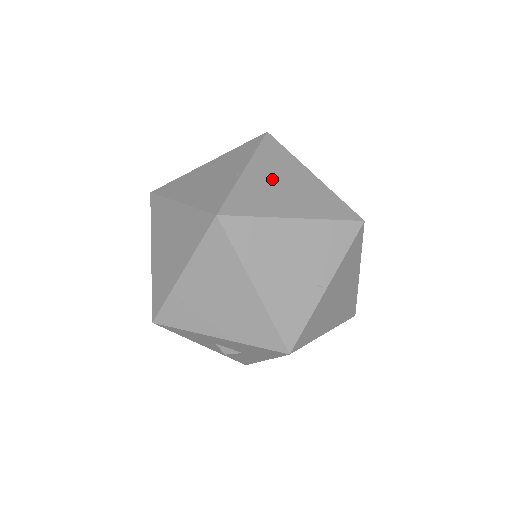
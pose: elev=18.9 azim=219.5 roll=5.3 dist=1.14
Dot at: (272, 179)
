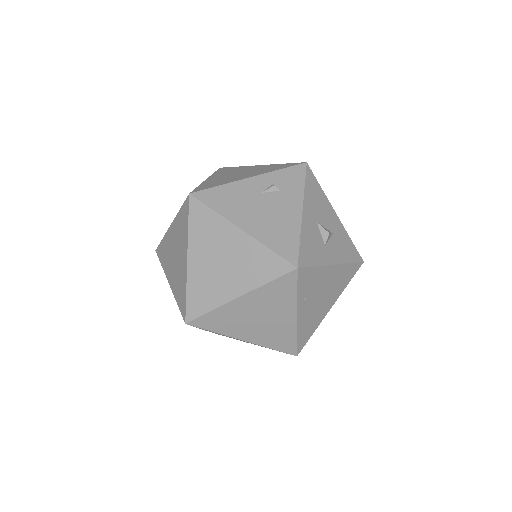
Dot at: (254, 312)
